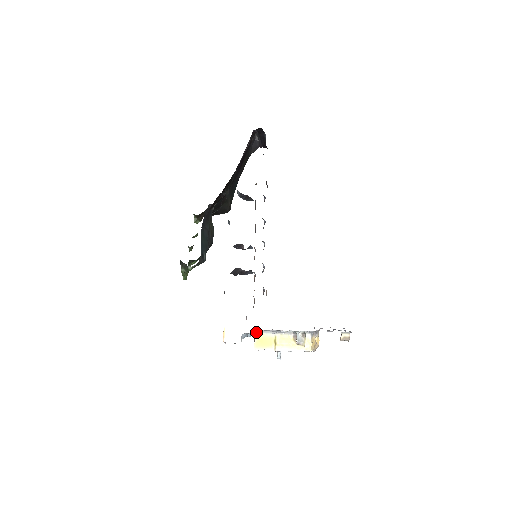
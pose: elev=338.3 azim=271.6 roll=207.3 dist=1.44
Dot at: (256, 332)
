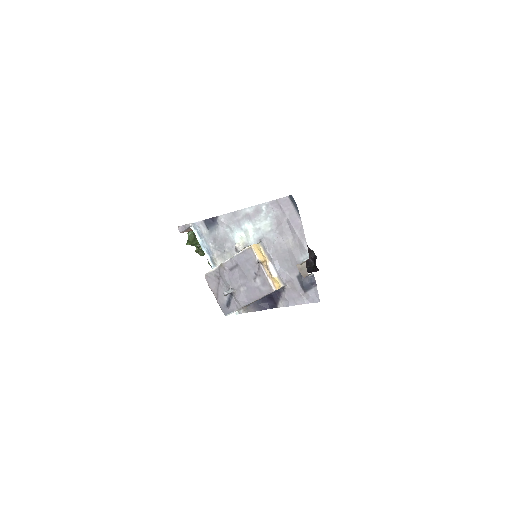
Dot at: (215, 262)
